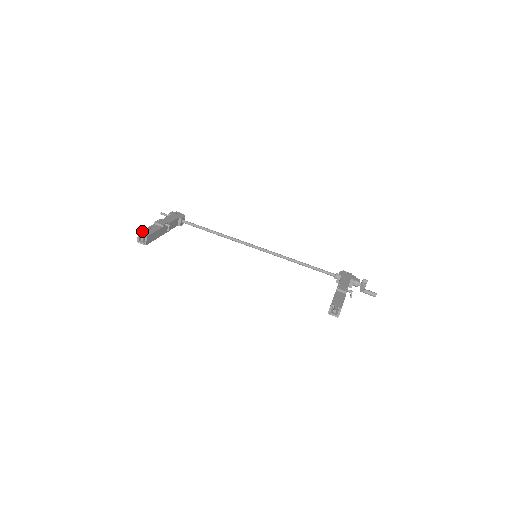
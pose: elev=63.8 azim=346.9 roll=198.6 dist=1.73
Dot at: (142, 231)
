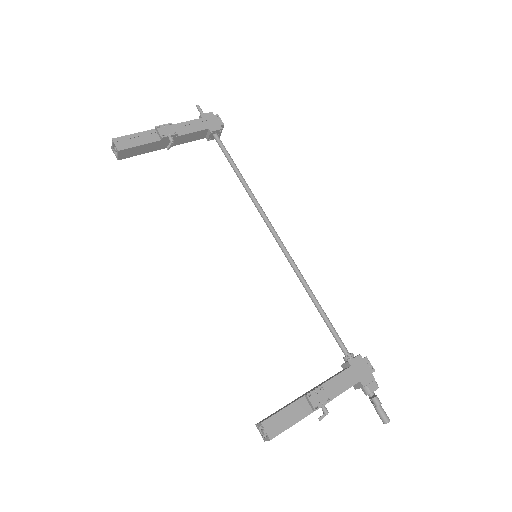
Dot at: (121, 137)
